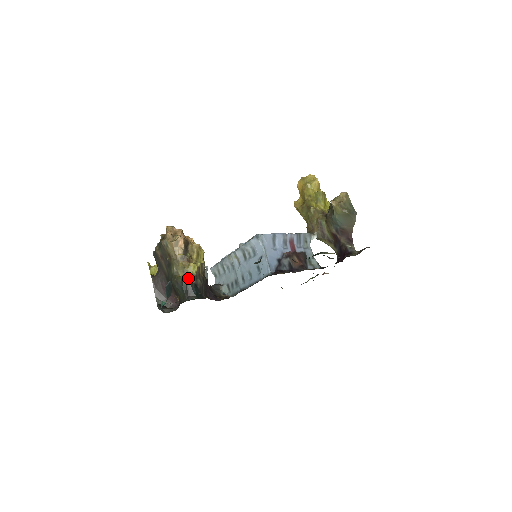
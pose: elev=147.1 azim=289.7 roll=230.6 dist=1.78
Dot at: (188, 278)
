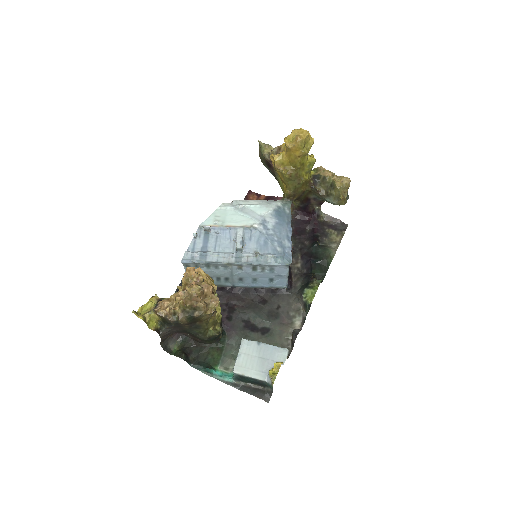
Dot at: (216, 326)
